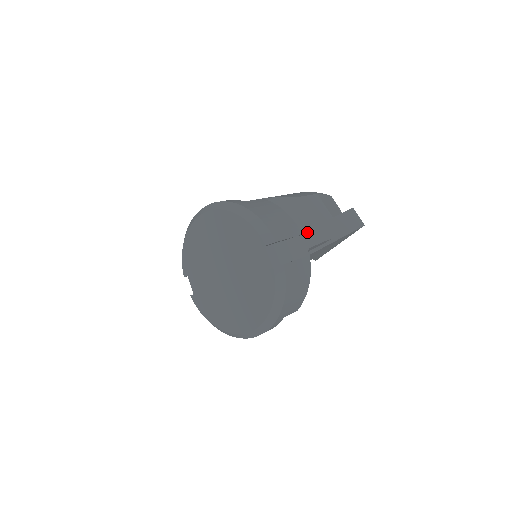
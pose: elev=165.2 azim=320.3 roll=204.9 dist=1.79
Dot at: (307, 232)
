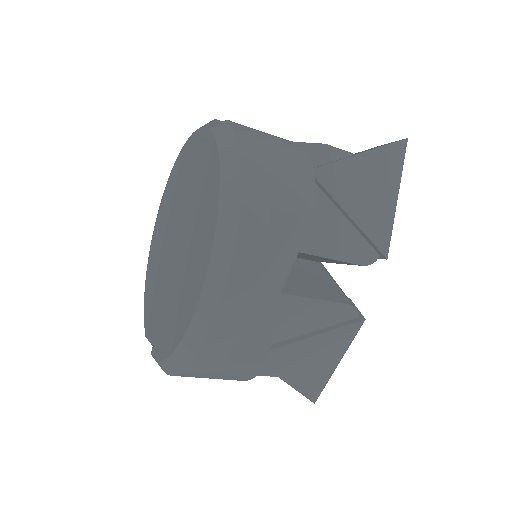
Dot at: occluded
